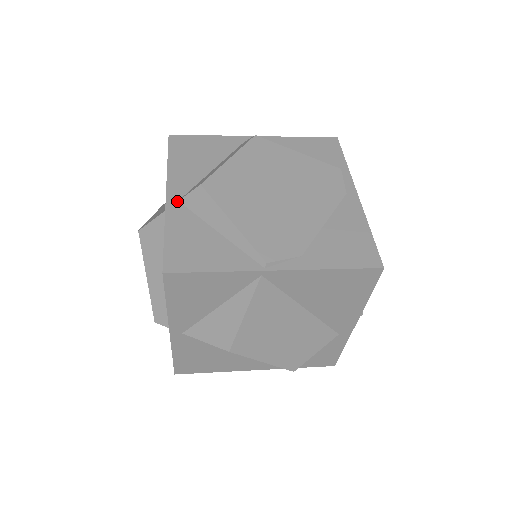
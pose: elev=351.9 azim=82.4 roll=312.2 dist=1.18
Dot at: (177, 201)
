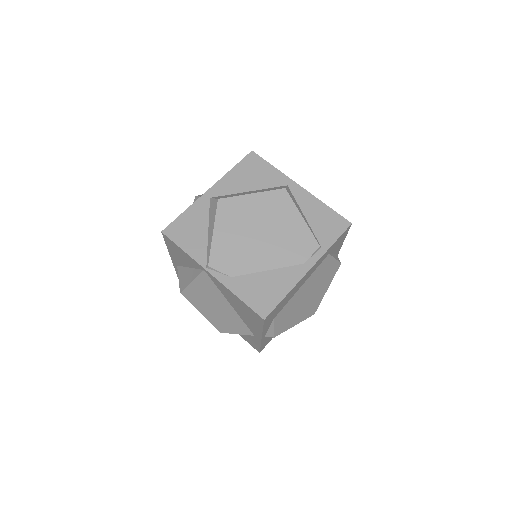
Dot at: (209, 197)
